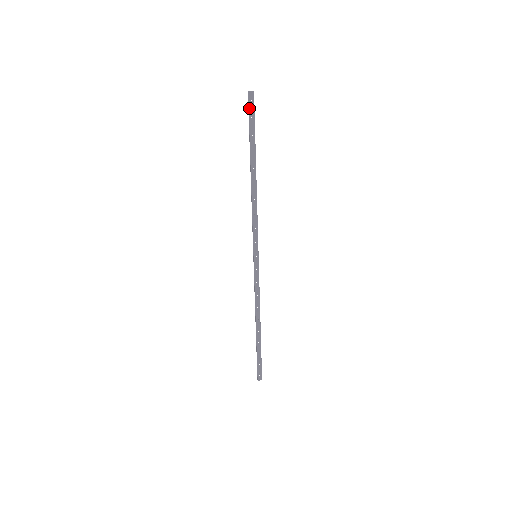
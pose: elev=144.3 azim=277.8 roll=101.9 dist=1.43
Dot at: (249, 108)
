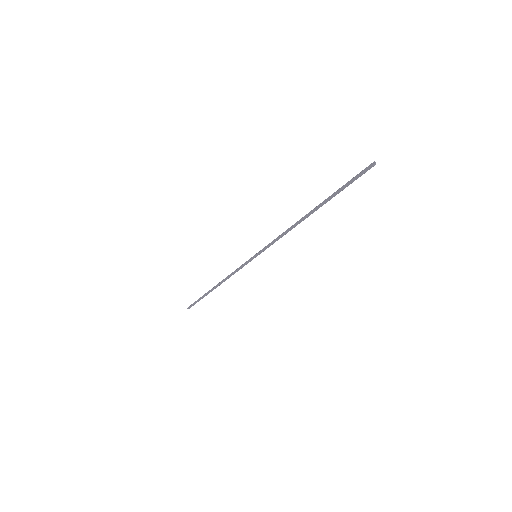
Dot at: occluded
